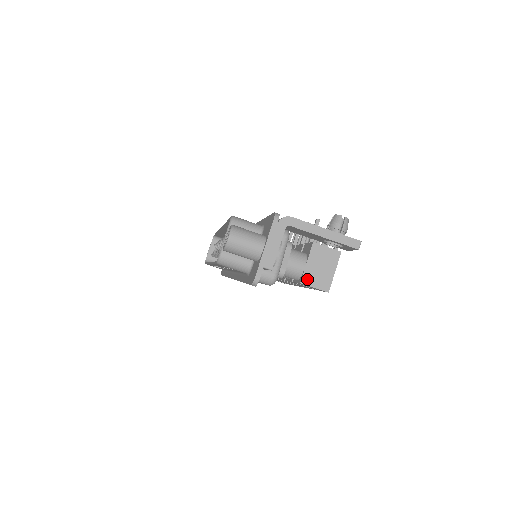
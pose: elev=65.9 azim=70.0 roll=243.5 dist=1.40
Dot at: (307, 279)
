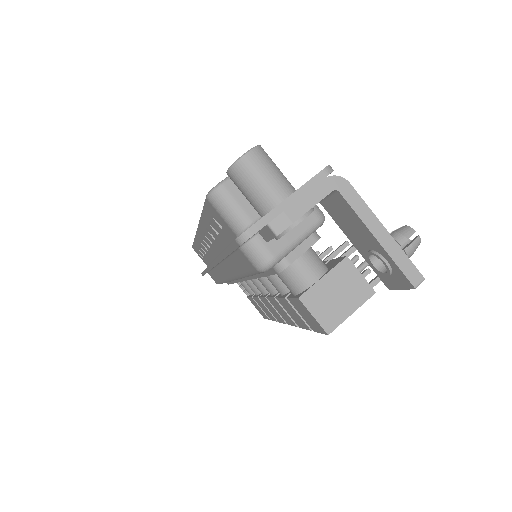
Dot at: (310, 298)
